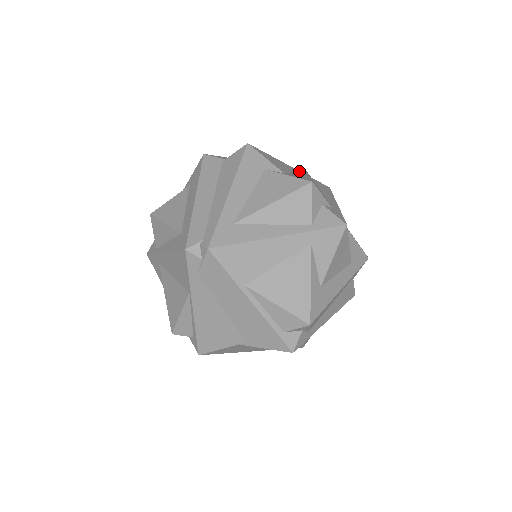
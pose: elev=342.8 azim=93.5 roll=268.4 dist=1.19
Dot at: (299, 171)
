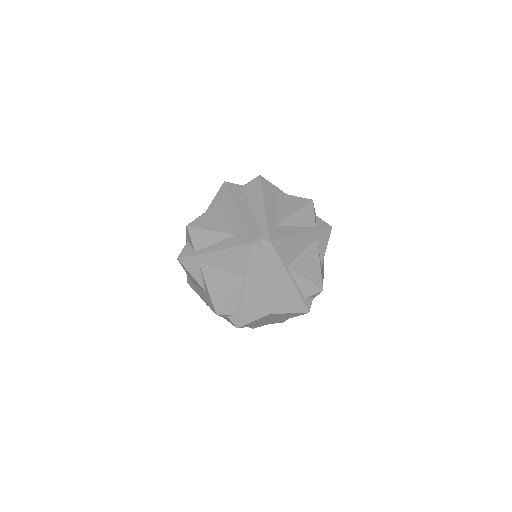
Dot at: occluded
